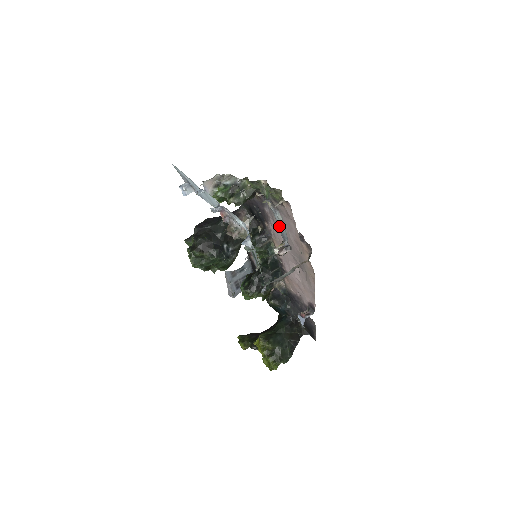
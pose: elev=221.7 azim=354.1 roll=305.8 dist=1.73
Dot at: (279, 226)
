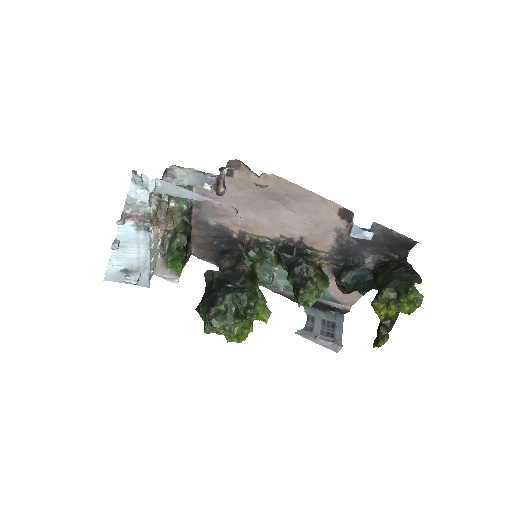
Dot at: (195, 184)
